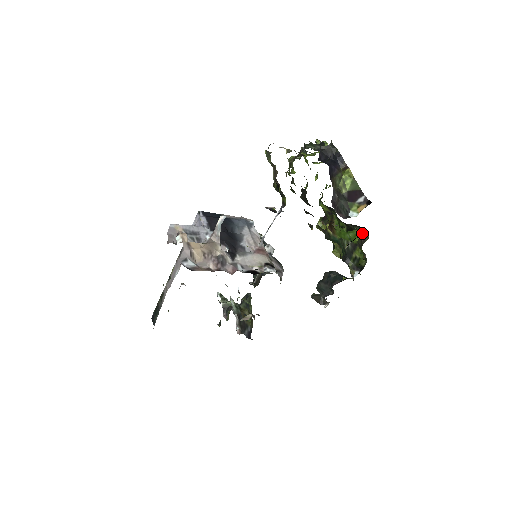
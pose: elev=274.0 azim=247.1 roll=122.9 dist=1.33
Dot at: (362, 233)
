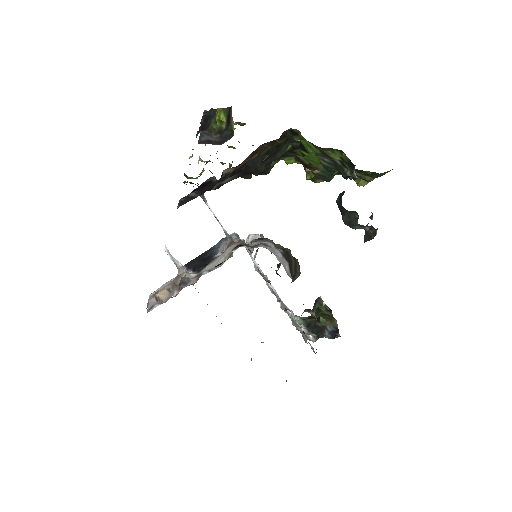
Dot at: (300, 136)
